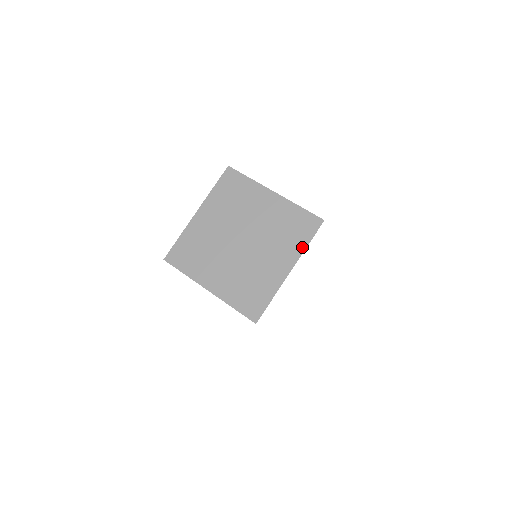
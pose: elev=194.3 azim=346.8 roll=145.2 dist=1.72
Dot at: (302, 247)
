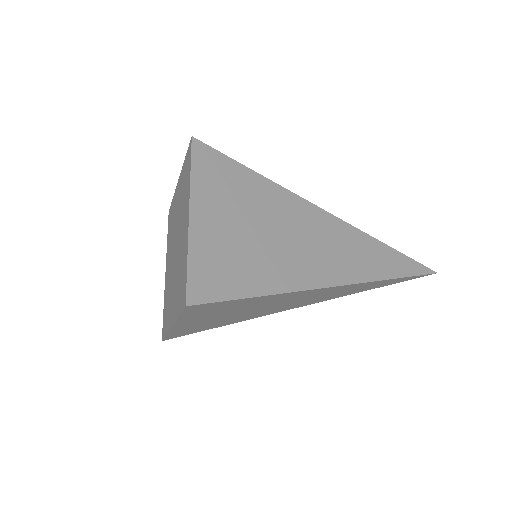
Dot at: (189, 182)
